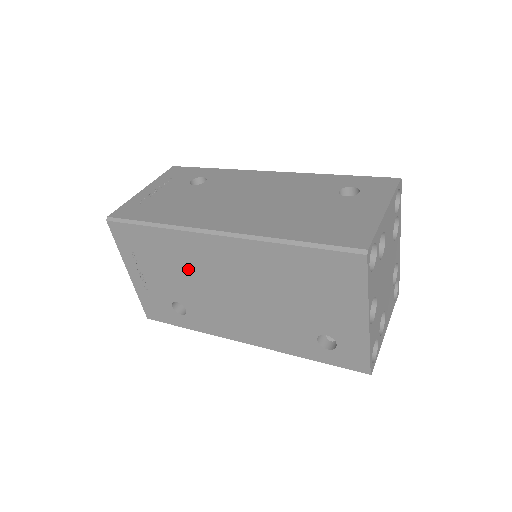
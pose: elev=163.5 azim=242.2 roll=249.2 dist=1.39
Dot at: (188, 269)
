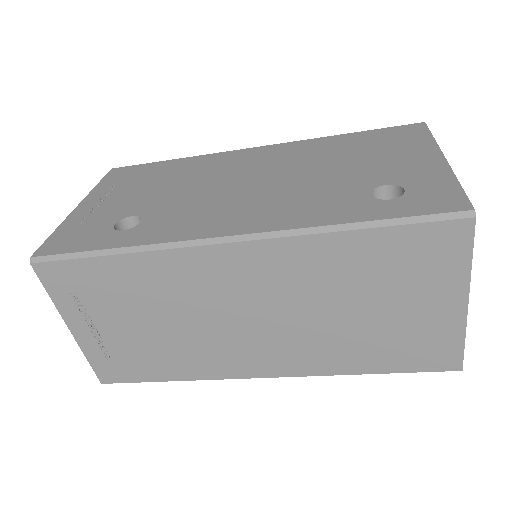
Dot at: (192, 178)
